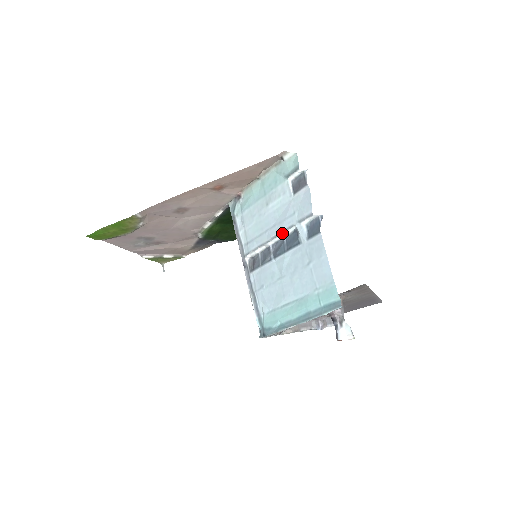
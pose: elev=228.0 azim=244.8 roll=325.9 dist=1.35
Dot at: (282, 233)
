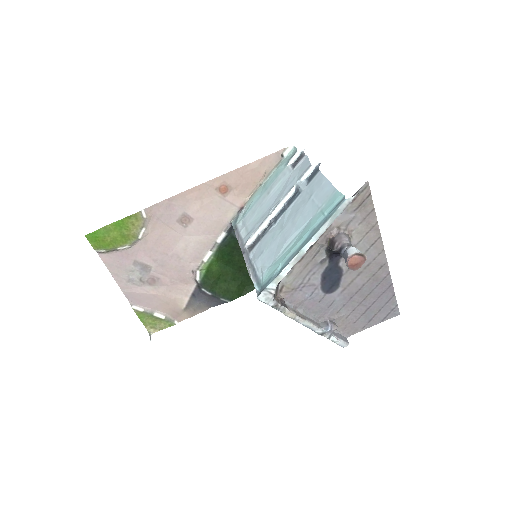
Dot at: (283, 199)
